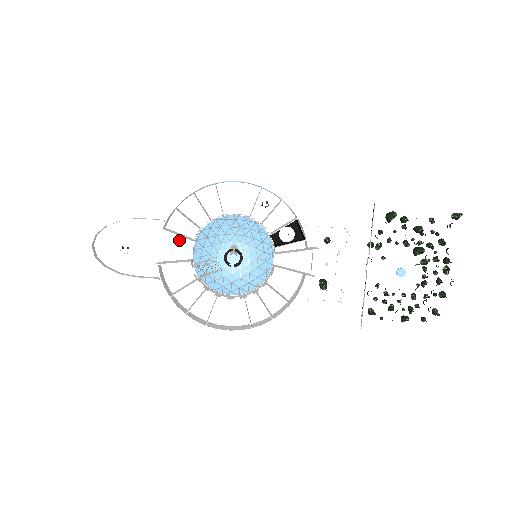
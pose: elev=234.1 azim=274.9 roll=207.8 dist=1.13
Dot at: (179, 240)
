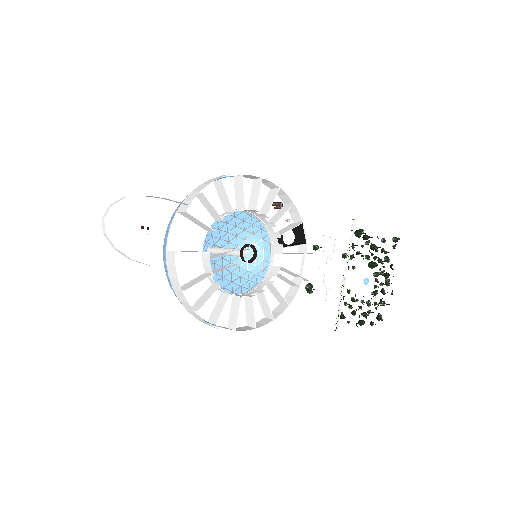
Dot at: (192, 229)
